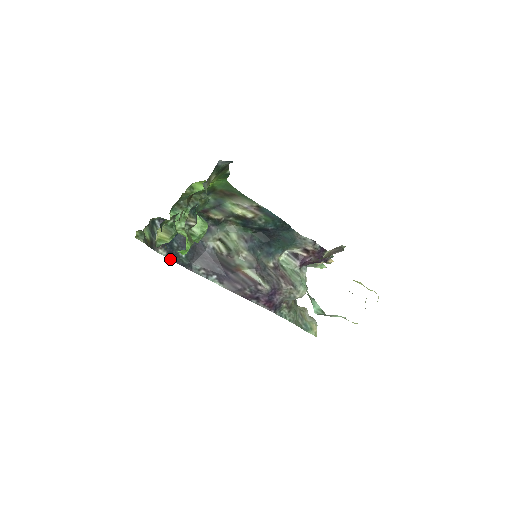
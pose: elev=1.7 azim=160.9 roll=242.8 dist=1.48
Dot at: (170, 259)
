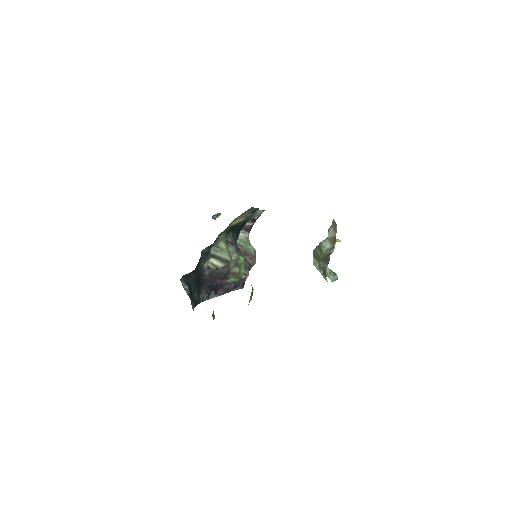
Dot at: occluded
